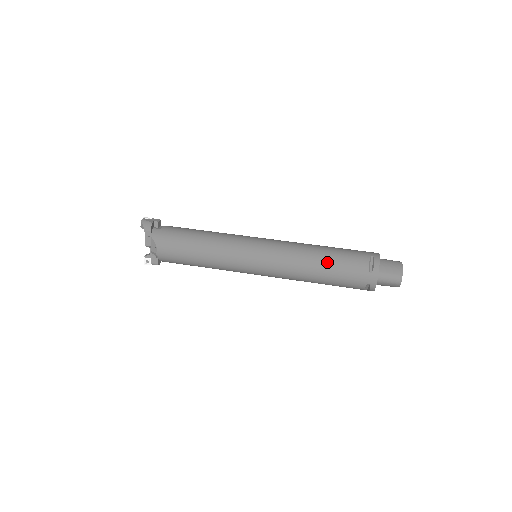
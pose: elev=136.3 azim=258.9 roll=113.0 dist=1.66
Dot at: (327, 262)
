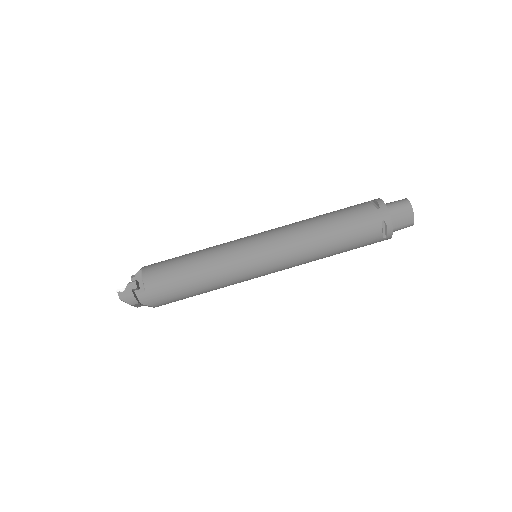
Dot at: (339, 248)
